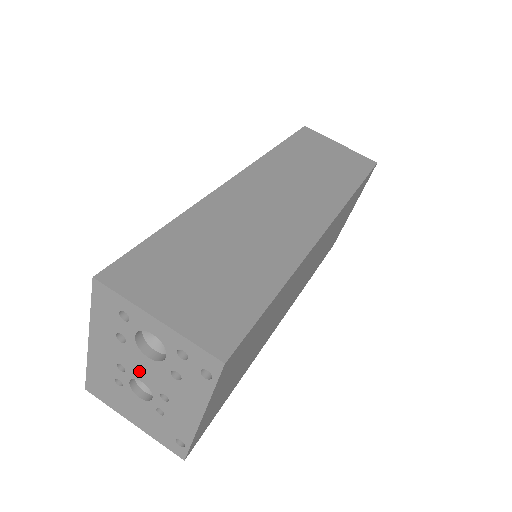
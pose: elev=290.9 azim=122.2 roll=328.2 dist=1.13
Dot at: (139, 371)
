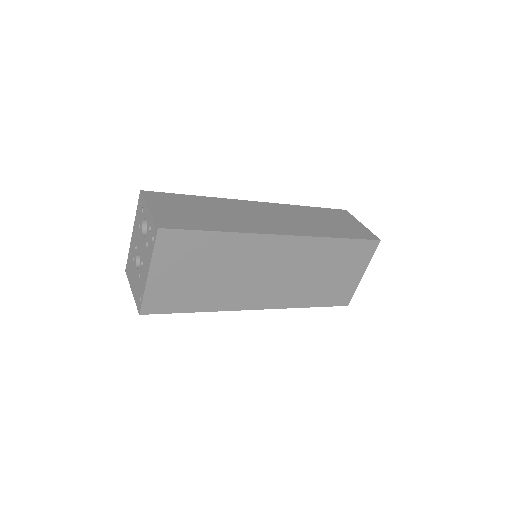
Dot at: (140, 247)
